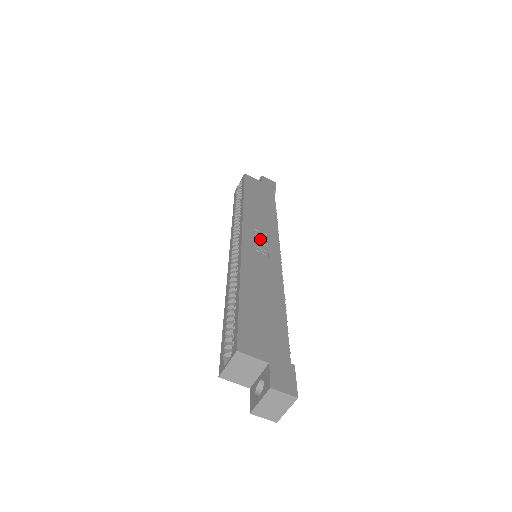
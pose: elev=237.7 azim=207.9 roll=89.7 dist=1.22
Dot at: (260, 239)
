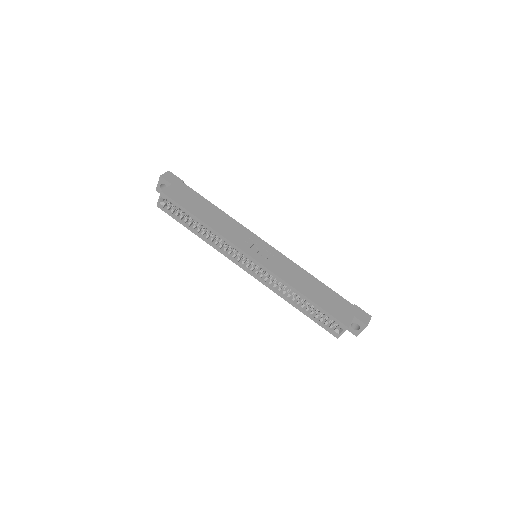
Dot at: (254, 247)
